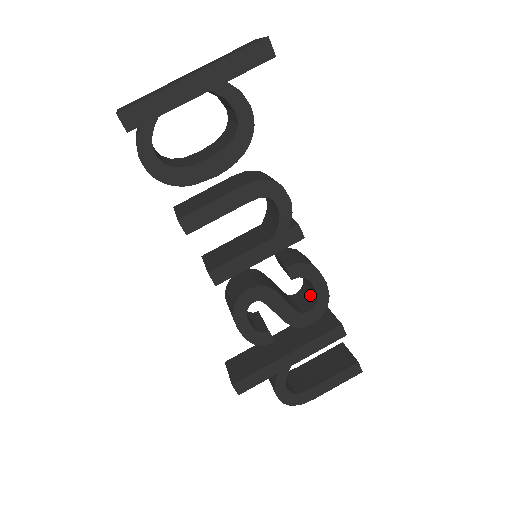
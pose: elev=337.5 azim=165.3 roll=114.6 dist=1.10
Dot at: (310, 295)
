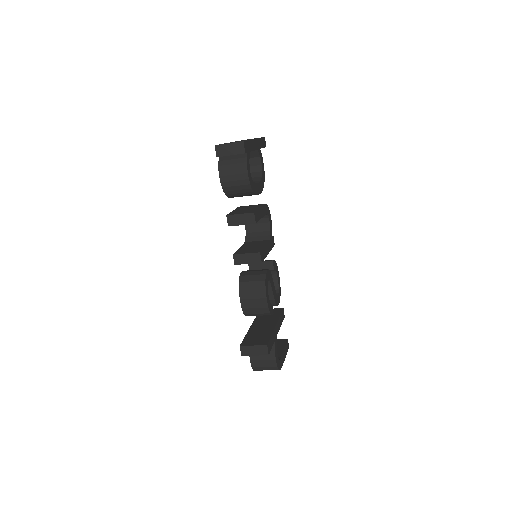
Dot at: occluded
